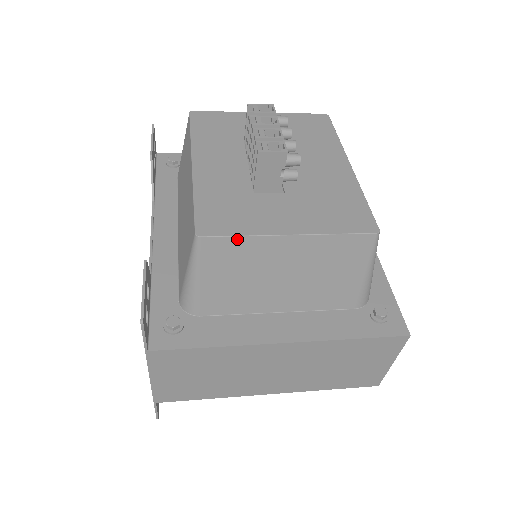
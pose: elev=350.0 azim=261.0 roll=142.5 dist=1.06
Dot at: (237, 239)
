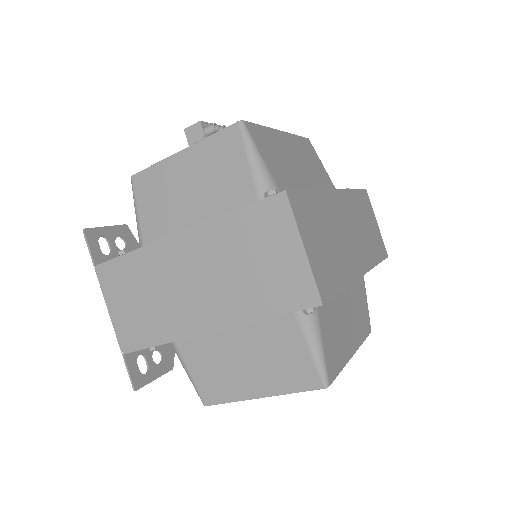
Dot at: (151, 169)
